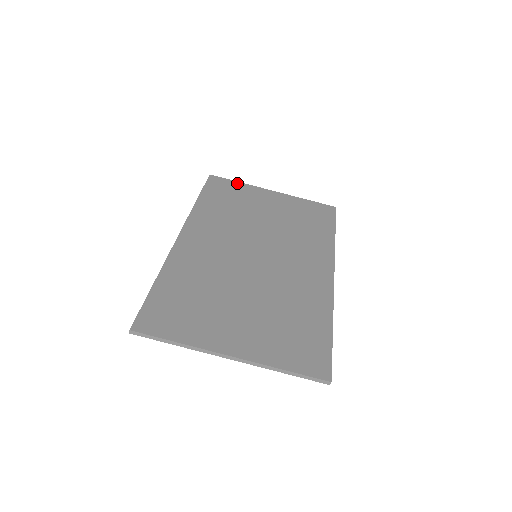
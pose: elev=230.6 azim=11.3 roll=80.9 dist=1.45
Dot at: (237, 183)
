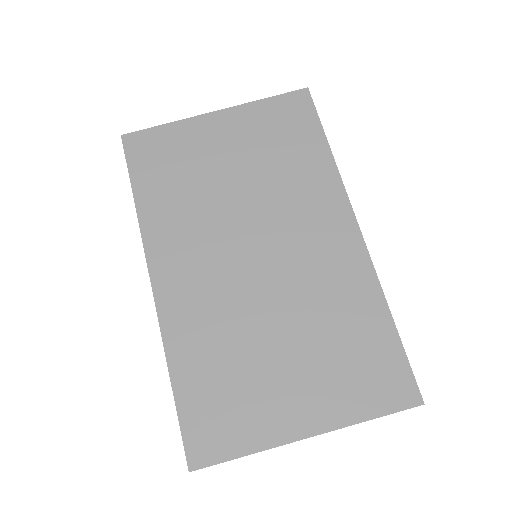
Dot at: (164, 128)
